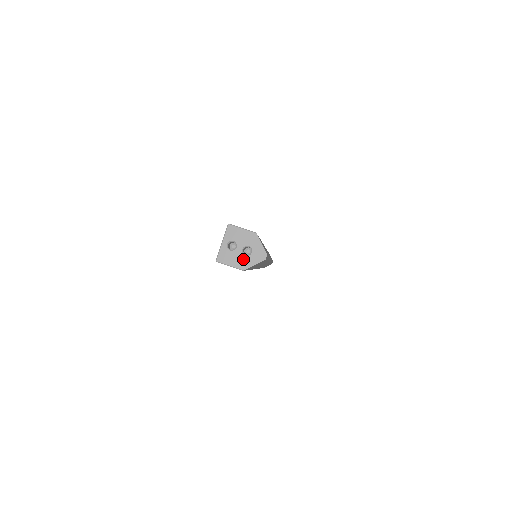
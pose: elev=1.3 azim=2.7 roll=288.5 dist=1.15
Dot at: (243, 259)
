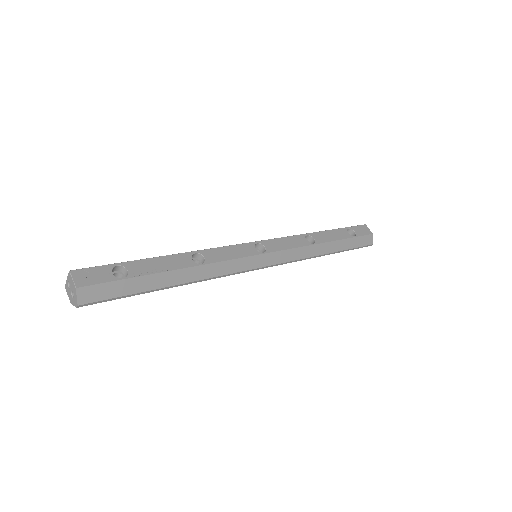
Dot at: (71, 297)
